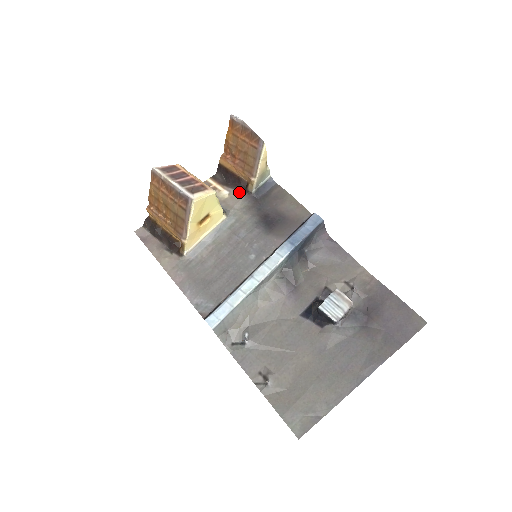
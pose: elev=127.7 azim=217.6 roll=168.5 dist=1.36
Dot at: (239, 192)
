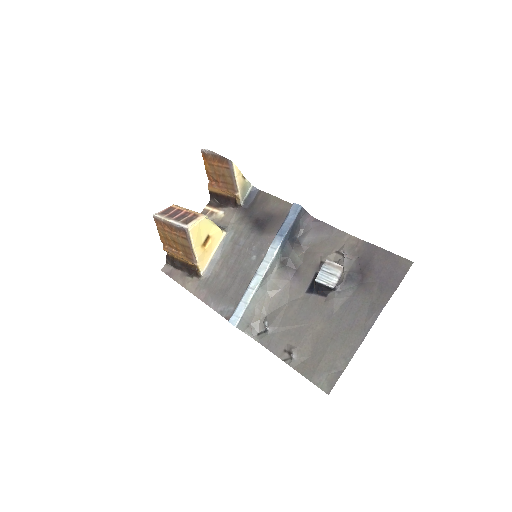
Dot at: (232, 208)
